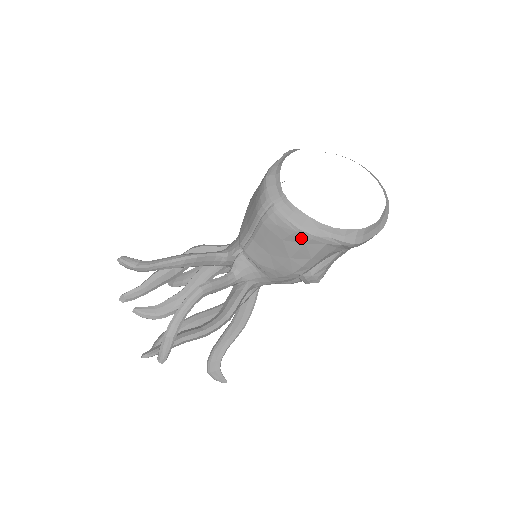
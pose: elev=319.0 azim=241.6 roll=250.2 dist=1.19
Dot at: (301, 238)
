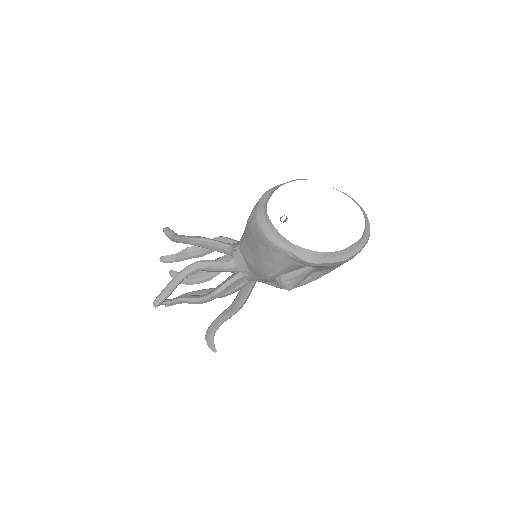
Dot at: (267, 244)
